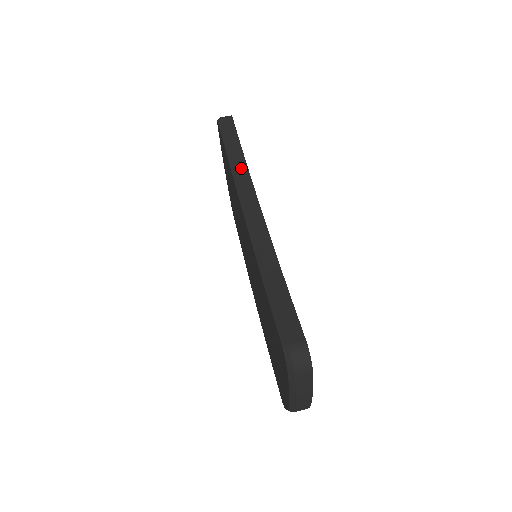
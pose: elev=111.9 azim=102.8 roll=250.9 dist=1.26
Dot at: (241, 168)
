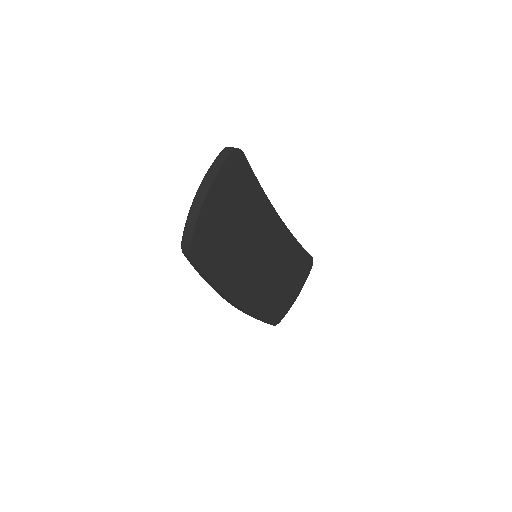
Dot at: occluded
